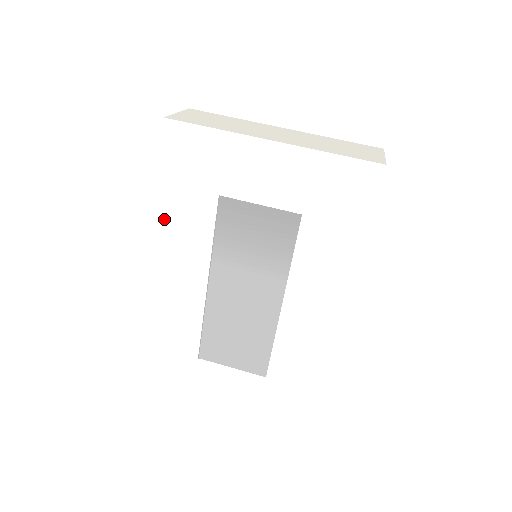
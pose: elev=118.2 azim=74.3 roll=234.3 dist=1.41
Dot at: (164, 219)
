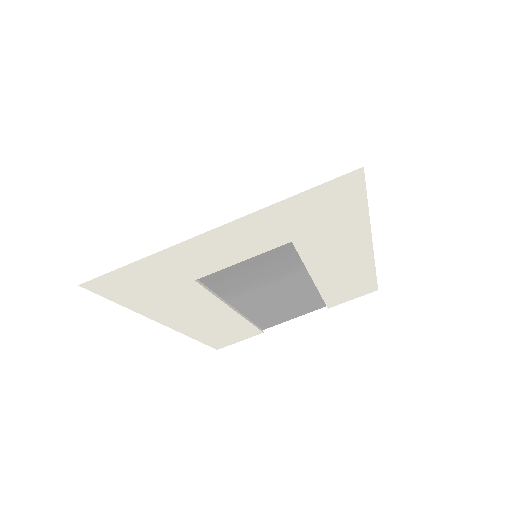
Dot at: (158, 316)
